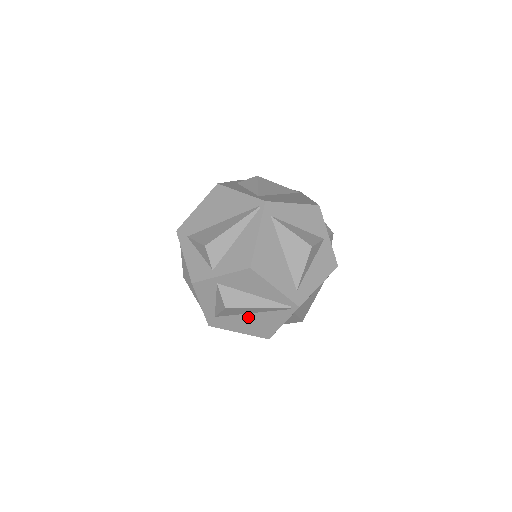
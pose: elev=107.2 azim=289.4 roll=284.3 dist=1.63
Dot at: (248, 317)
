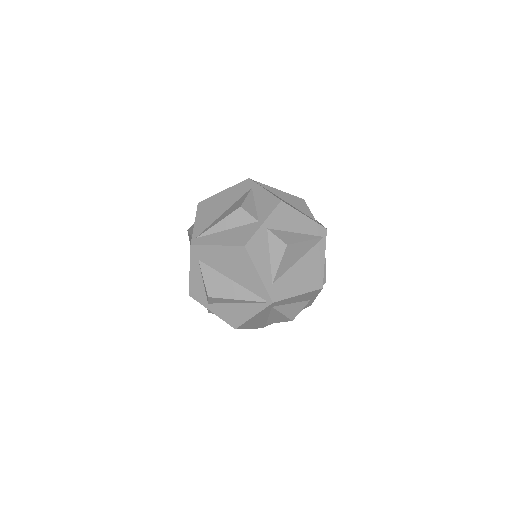
Dot at: occluded
